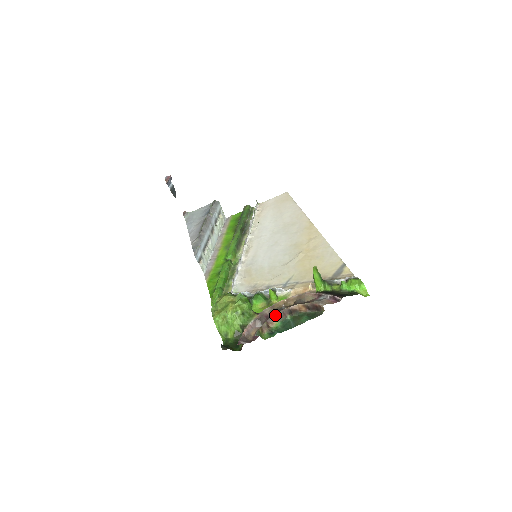
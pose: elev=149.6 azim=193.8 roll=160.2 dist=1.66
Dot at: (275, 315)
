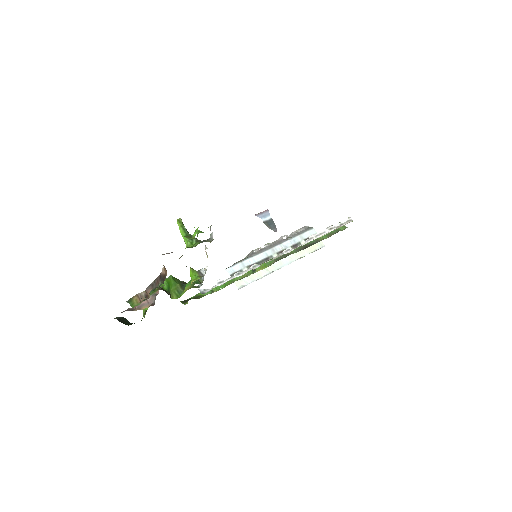
Dot at: (153, 283)
